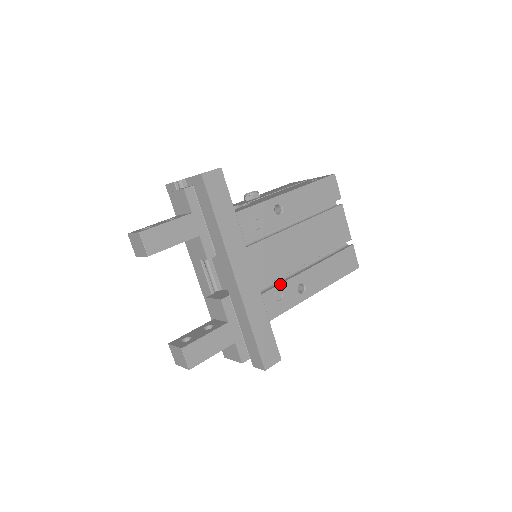
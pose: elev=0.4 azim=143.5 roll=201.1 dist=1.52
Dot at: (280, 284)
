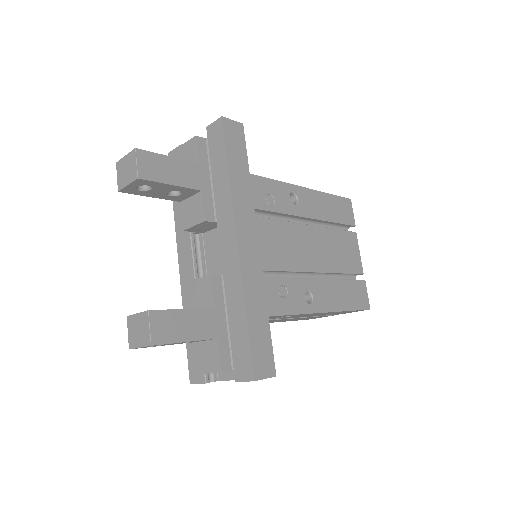
Dot at: (286, 278)
